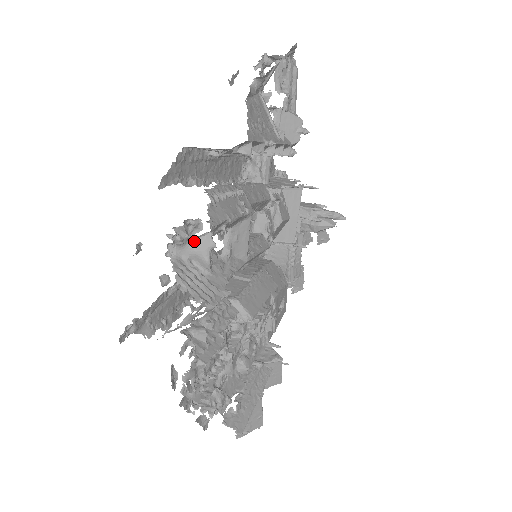
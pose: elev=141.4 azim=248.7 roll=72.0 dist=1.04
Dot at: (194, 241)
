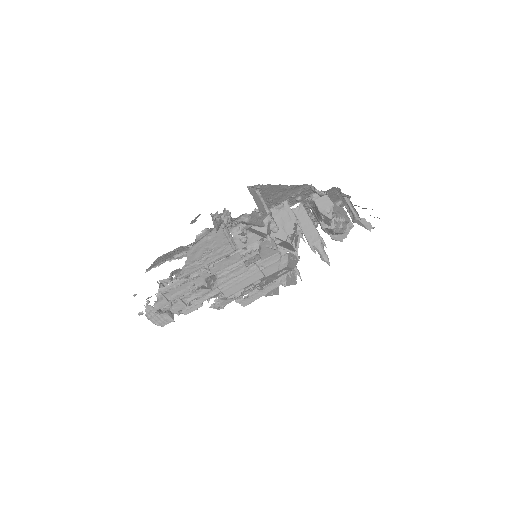
Dot at: occluded
